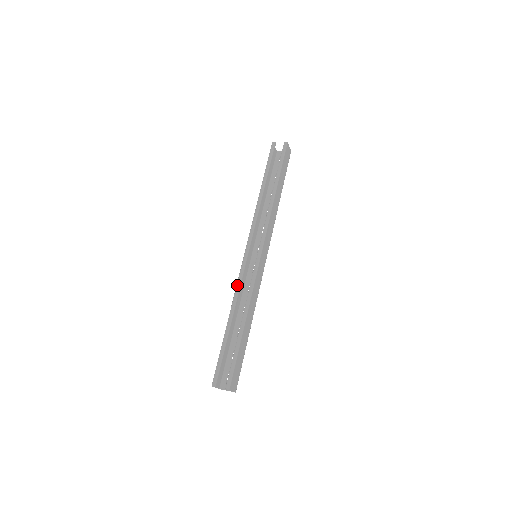
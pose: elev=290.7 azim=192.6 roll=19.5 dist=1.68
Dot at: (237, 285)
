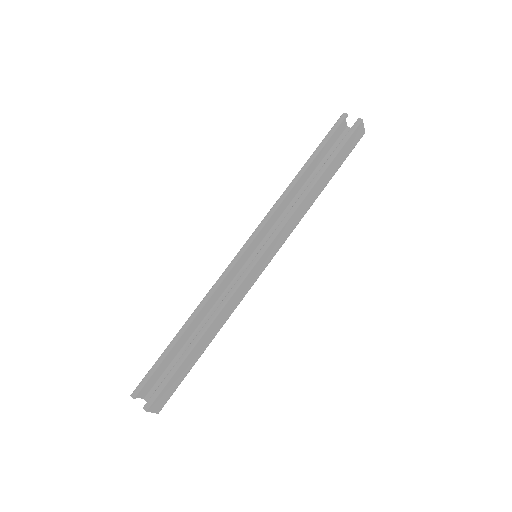
Dot at: (214, 284)
